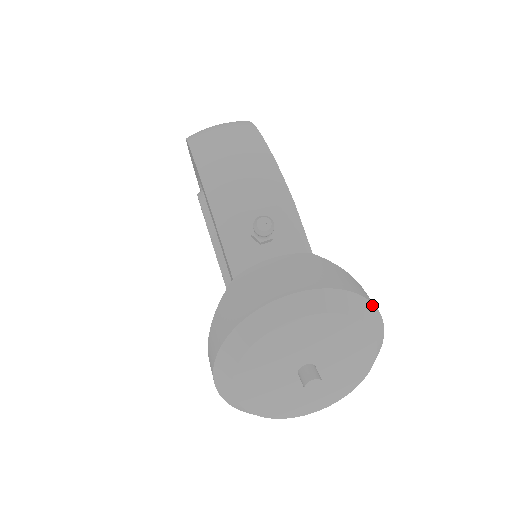
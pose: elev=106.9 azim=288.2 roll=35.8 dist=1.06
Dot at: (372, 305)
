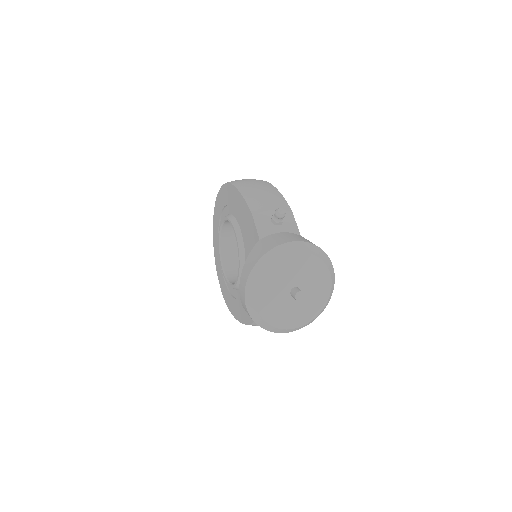
Dot at: (331, 262)
